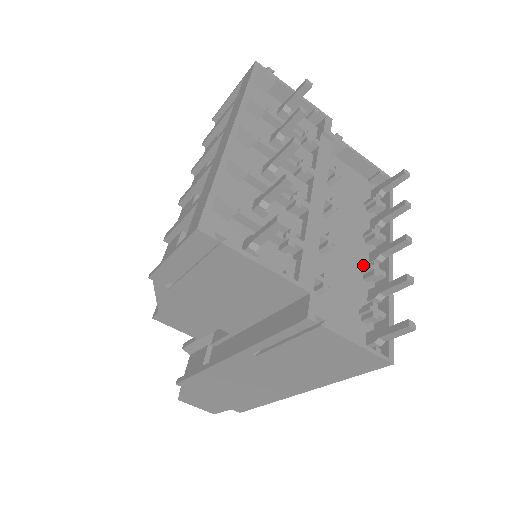
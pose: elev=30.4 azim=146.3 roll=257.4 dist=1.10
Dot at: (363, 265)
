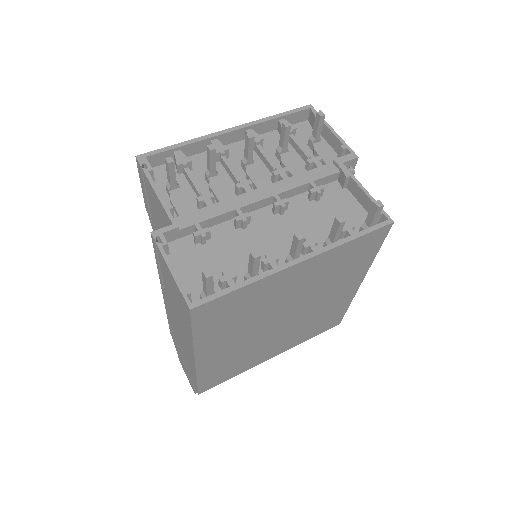
Dot at: occluded
